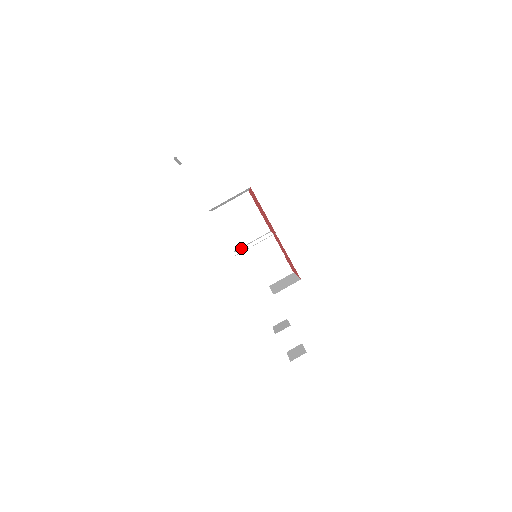
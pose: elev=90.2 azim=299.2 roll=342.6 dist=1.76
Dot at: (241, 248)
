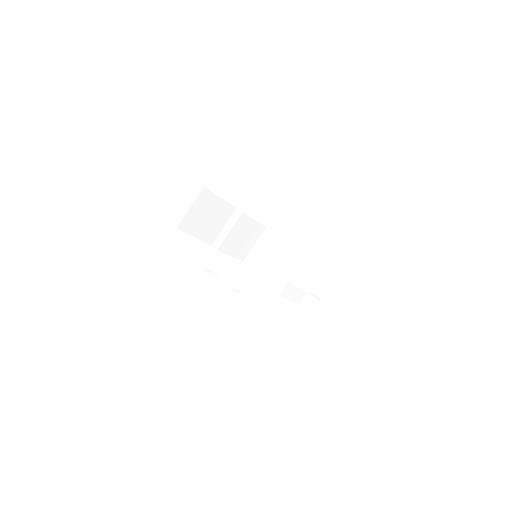
Dot at: (222, 243)
